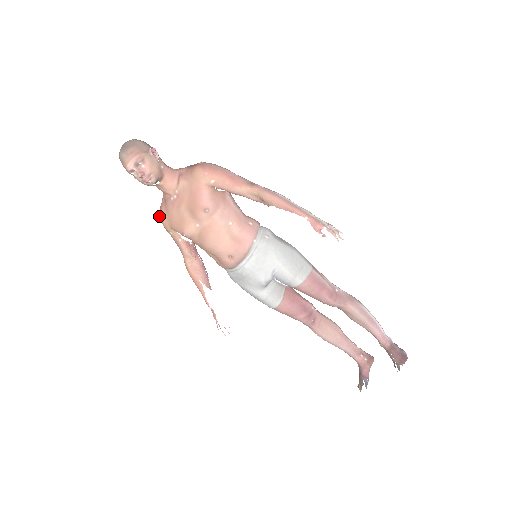
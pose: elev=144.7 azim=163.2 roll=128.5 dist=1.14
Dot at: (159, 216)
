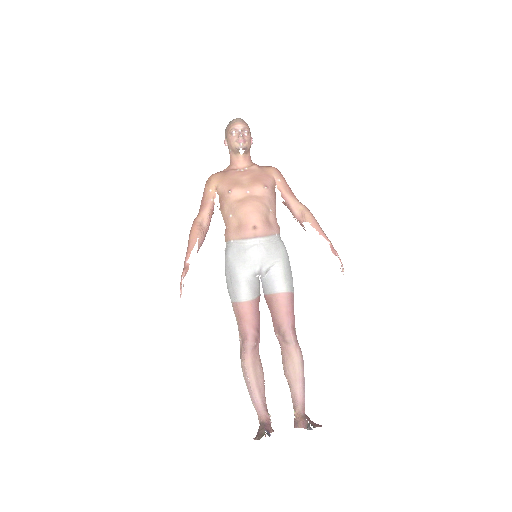
Dot at: (212, 175)
